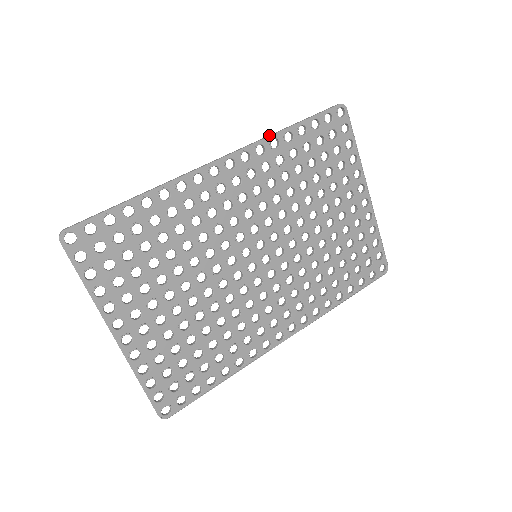
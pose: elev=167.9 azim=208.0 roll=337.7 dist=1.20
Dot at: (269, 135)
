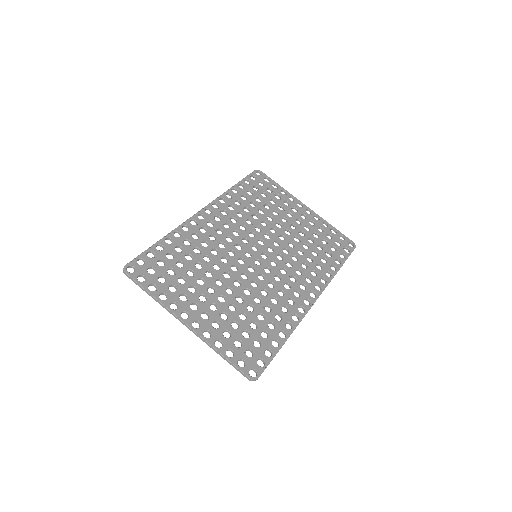
Dot at: (223, 194)
